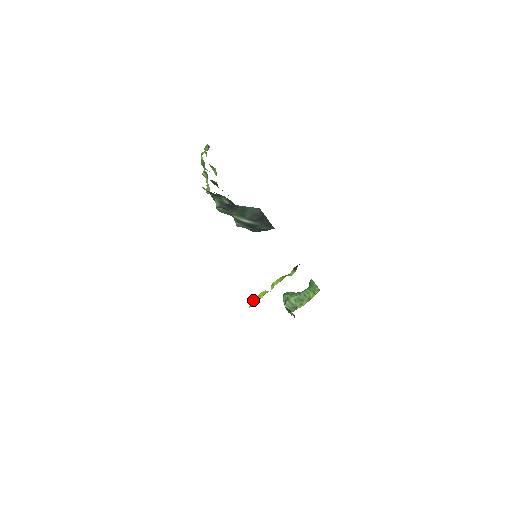
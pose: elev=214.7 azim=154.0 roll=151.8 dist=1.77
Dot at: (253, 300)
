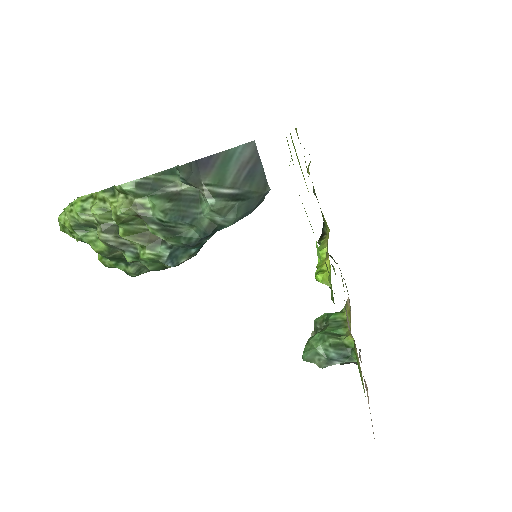
Dot at: (319, 271)
